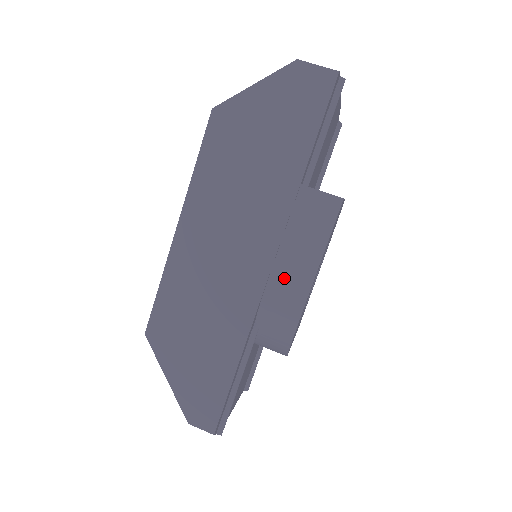
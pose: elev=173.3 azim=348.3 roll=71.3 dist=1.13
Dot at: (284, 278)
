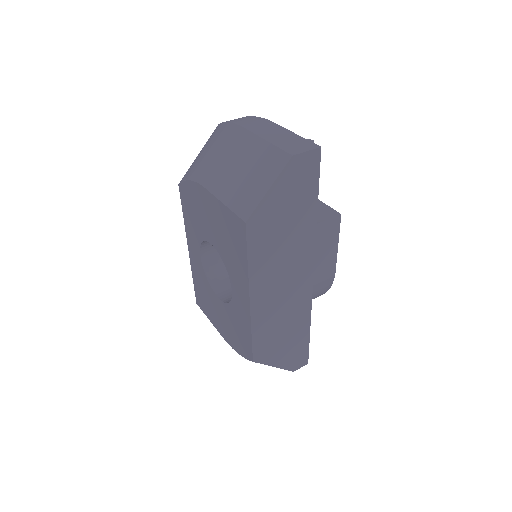
Dot at: (321, 274)
